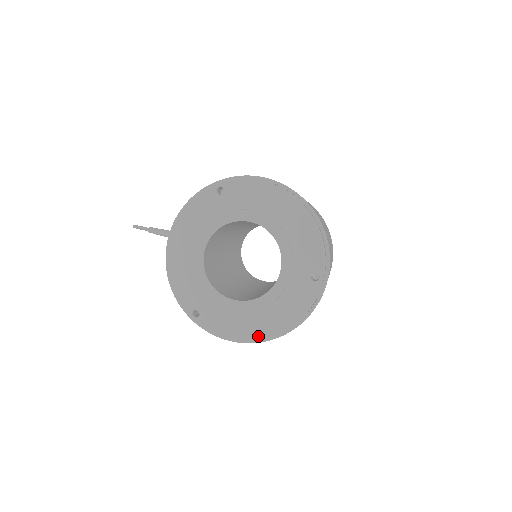
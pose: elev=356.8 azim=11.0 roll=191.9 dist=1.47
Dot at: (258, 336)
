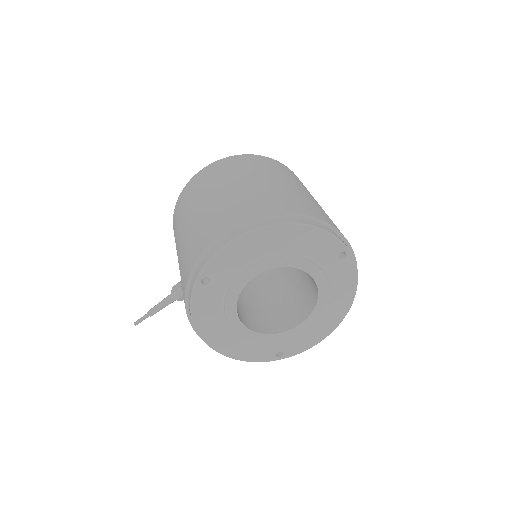
Dot at: (337, 323)
